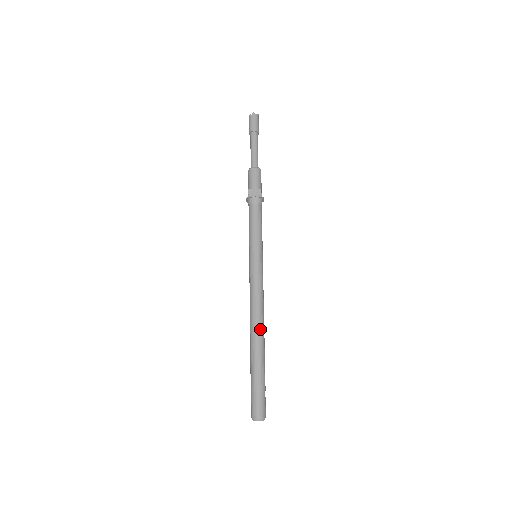
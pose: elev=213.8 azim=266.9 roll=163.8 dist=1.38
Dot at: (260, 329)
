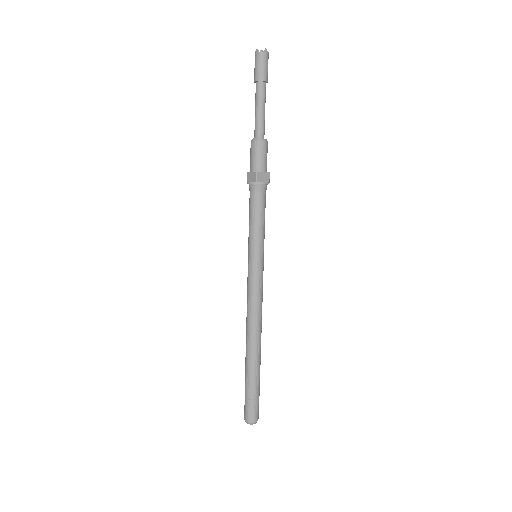
Dot at: (260, 339)
